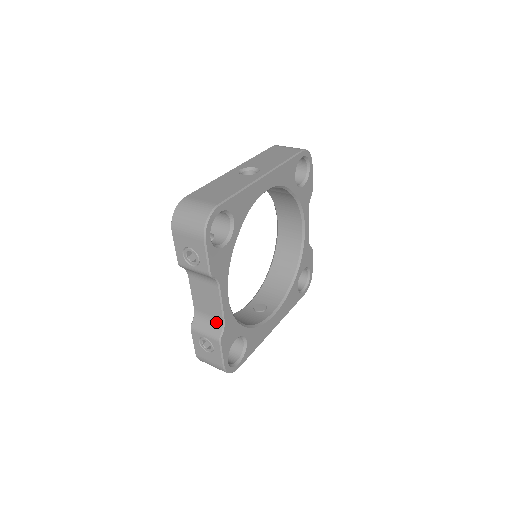
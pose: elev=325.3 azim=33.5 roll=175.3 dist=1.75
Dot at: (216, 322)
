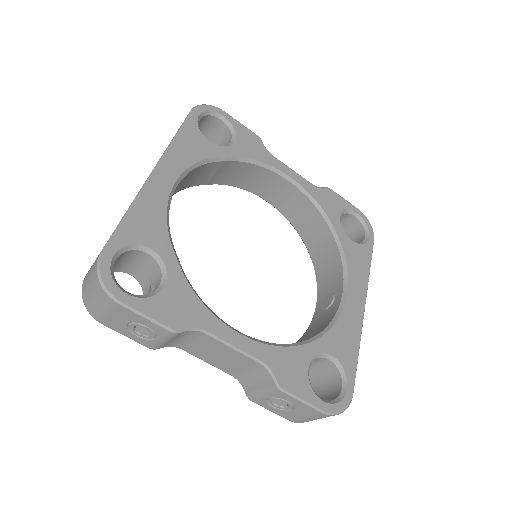
Dot at: (258, 371)
